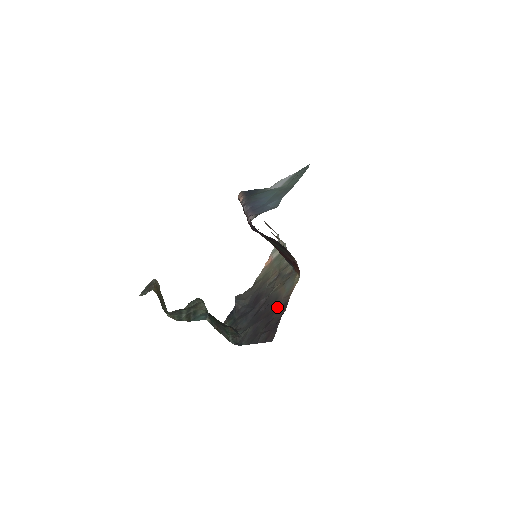
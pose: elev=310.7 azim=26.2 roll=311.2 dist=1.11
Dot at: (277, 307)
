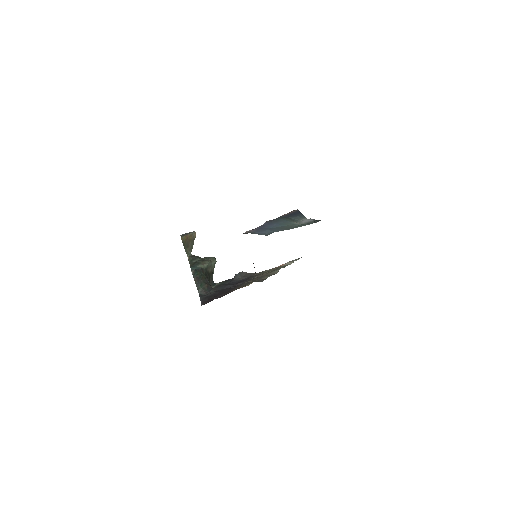
Dot at: (229, 292)
